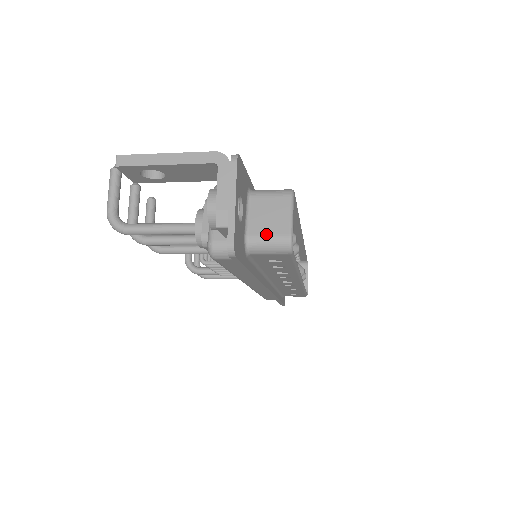
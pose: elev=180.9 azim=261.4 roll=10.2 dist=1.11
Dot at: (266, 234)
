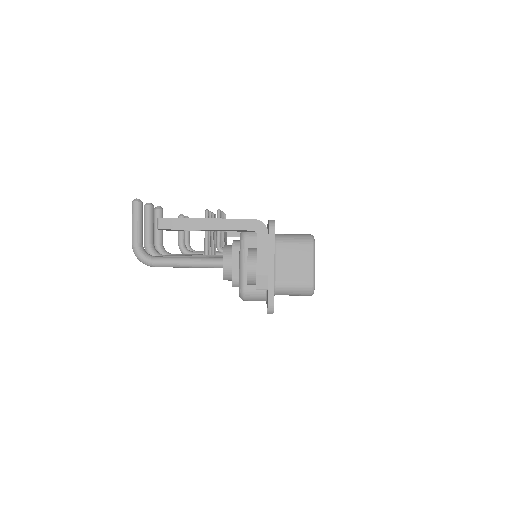
Dot at: (292, 281)
